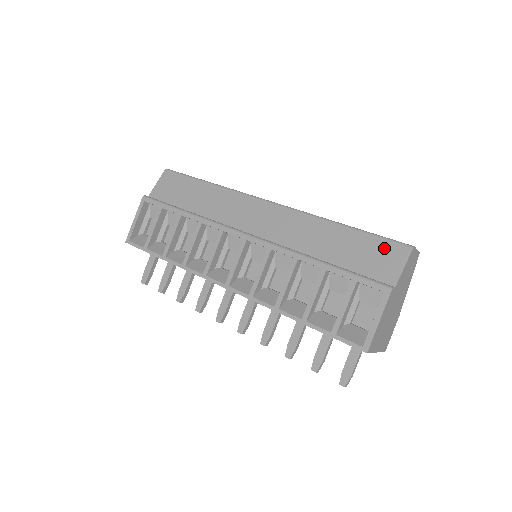
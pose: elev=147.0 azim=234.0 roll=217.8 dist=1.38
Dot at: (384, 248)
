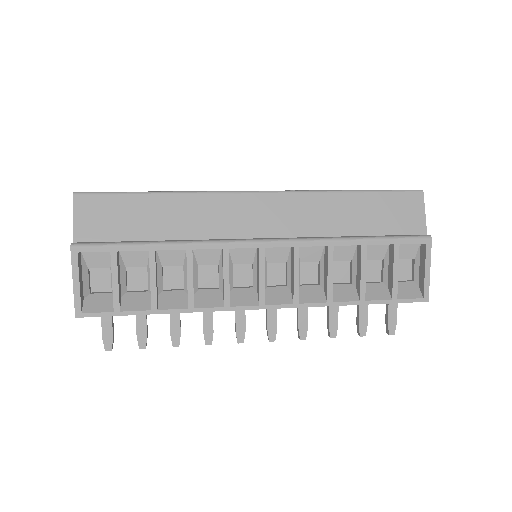
Dot at: (401, 201)
